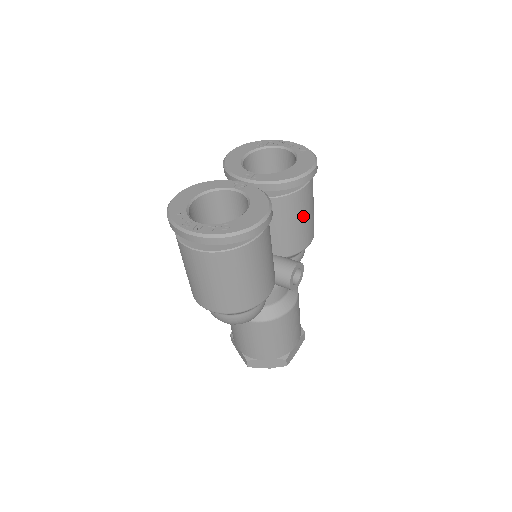
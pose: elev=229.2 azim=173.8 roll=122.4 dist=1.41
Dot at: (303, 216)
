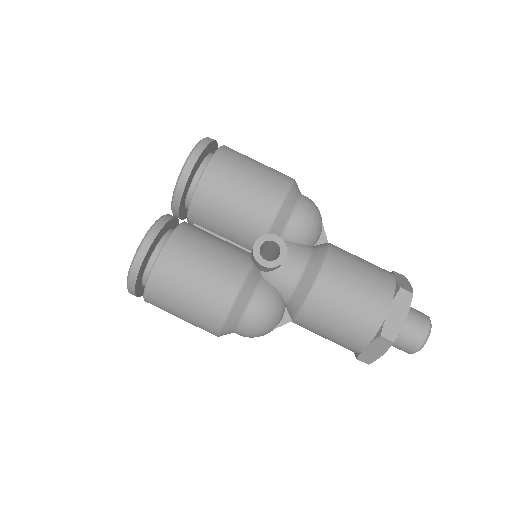
Dot at: (233, 195)
